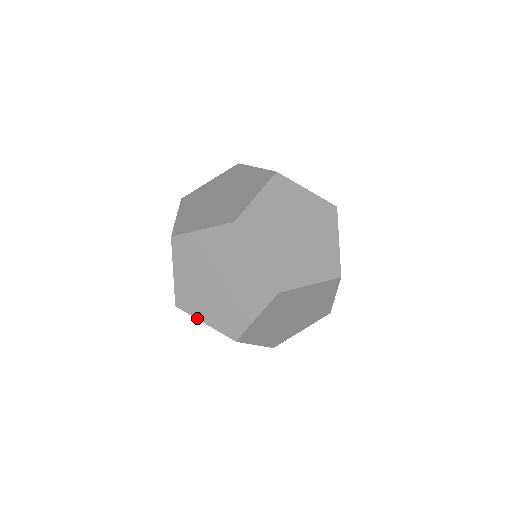
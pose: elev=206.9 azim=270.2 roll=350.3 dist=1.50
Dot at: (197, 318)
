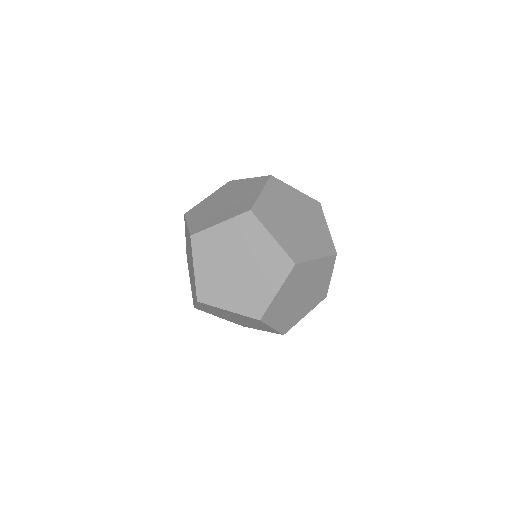
Dot at: occluded
